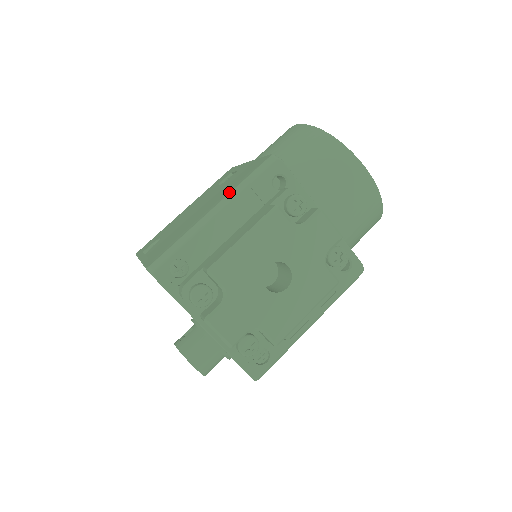
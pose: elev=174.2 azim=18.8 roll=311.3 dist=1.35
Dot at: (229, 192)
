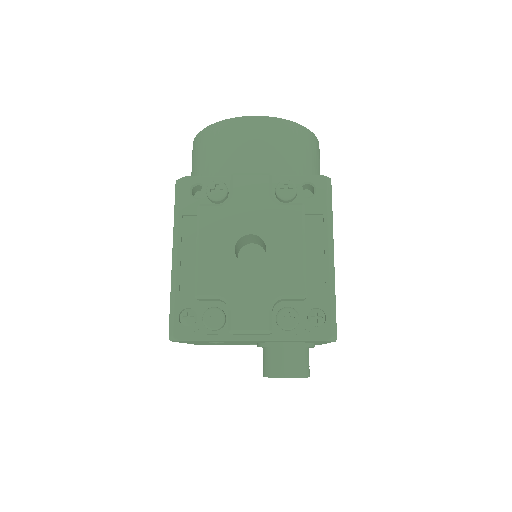
Dot at: (173, 234)
